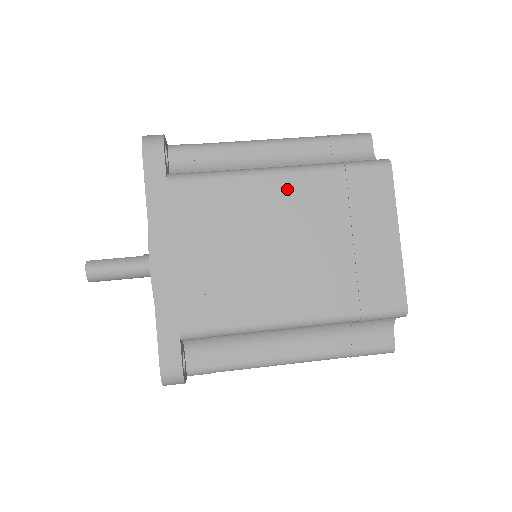
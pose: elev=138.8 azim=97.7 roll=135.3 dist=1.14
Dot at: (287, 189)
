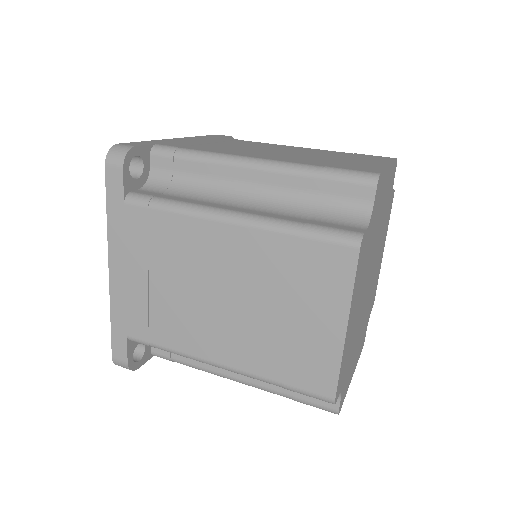
Dot at: (301, 149)
